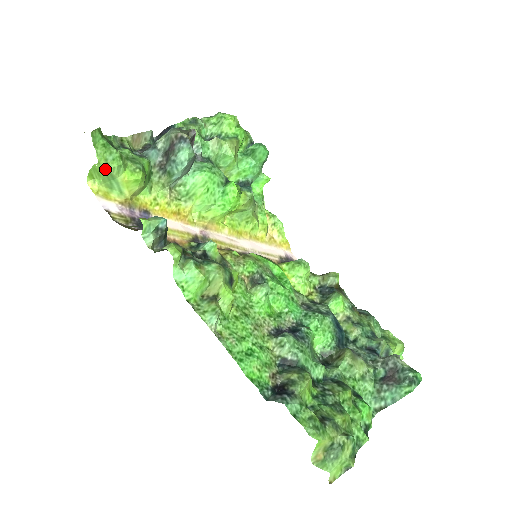
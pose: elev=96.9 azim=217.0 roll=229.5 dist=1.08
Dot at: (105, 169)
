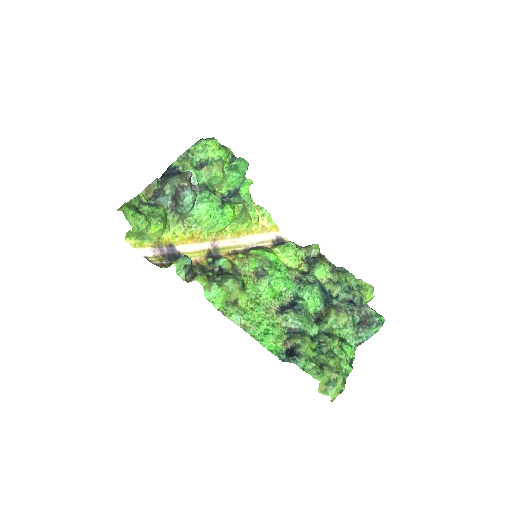
Dot at: (138, 232)
